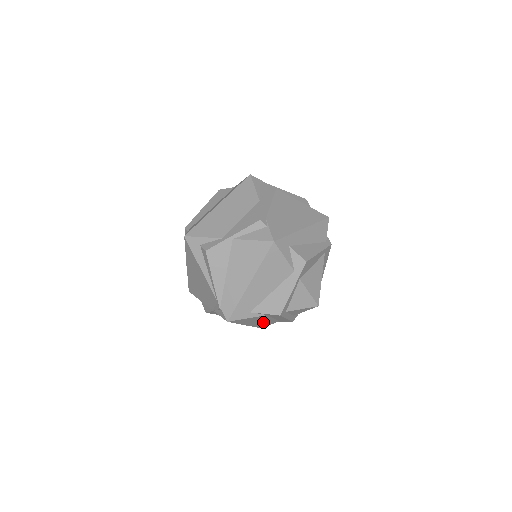
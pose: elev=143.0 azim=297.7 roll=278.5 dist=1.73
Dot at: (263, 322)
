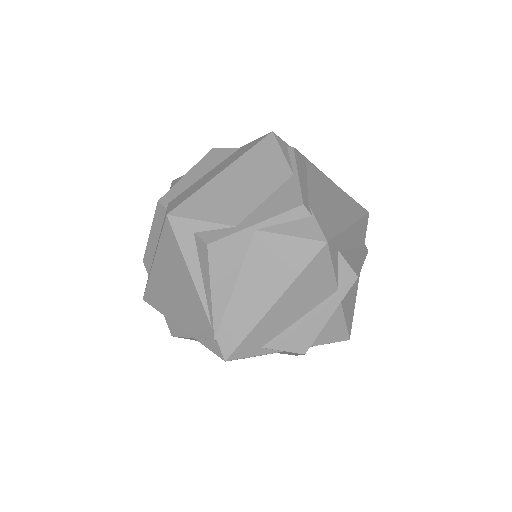
Dot at: occluded
